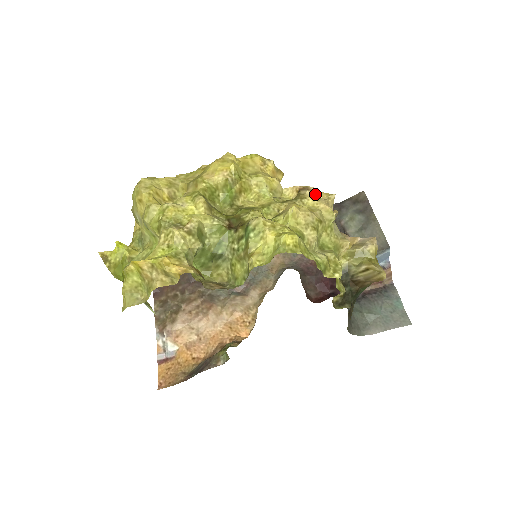
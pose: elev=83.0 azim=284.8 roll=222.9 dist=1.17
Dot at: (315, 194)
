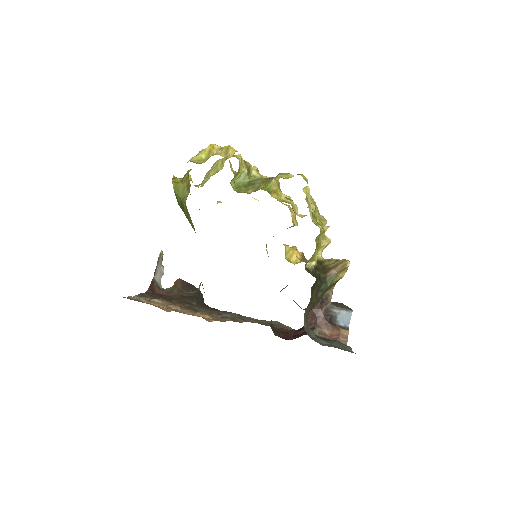
Dot at: occluded
